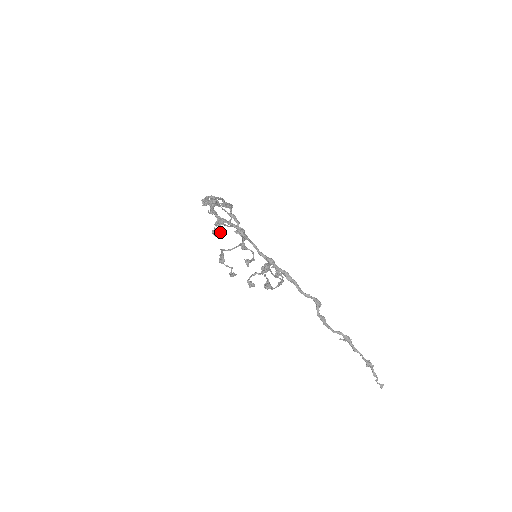
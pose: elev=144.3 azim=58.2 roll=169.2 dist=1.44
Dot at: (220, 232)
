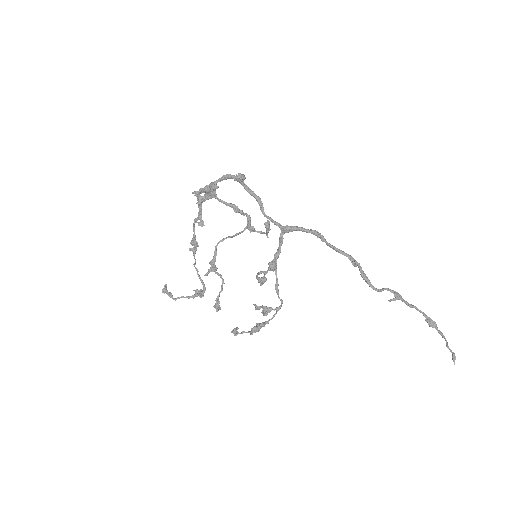
Dot at: (243, 179)
